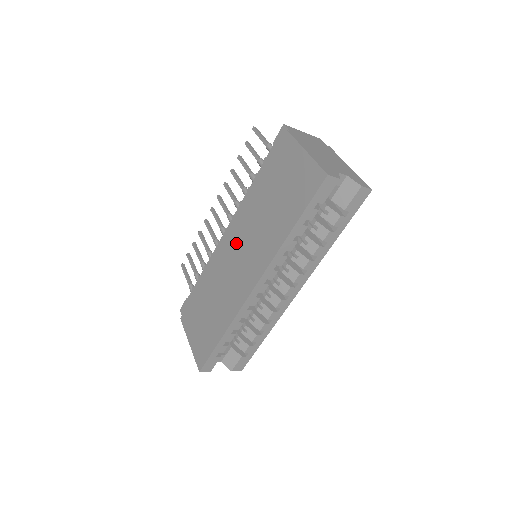
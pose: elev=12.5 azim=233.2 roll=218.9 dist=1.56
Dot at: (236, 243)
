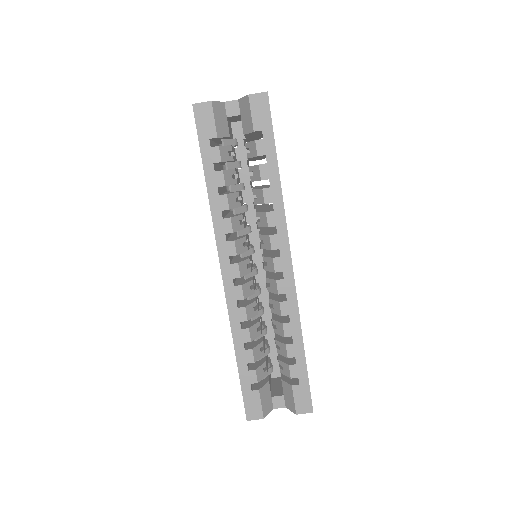
Dot at: occluded
